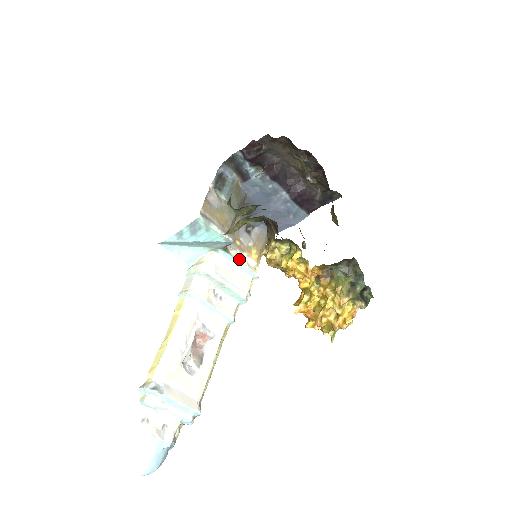
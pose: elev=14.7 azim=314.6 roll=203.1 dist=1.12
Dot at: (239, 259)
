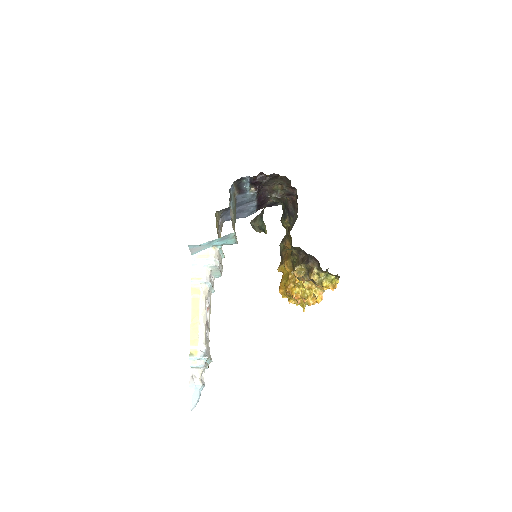
Dot at: occluded
